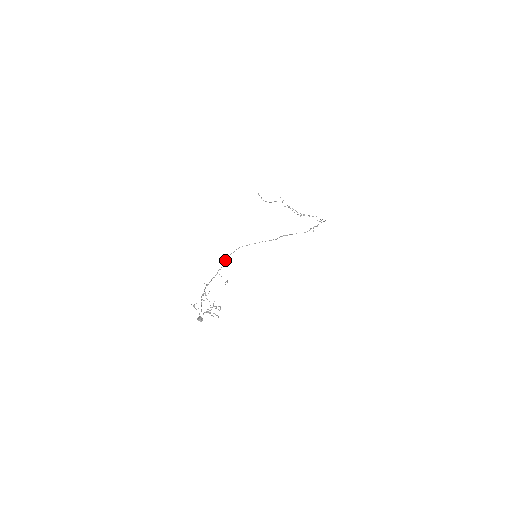
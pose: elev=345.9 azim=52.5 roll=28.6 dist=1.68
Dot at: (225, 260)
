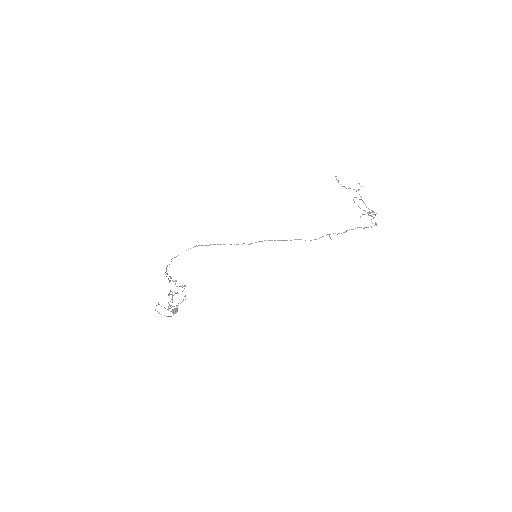
Dot at: occluded
